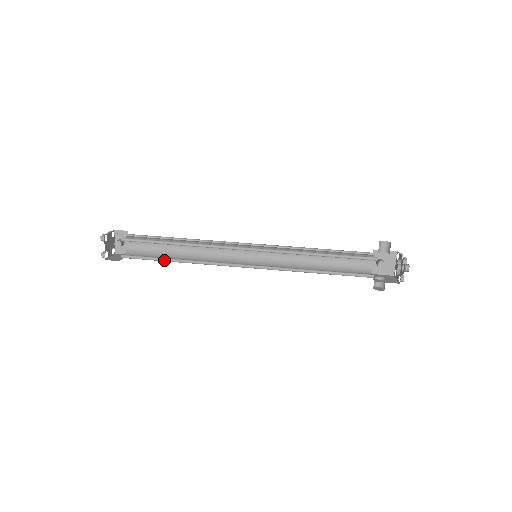
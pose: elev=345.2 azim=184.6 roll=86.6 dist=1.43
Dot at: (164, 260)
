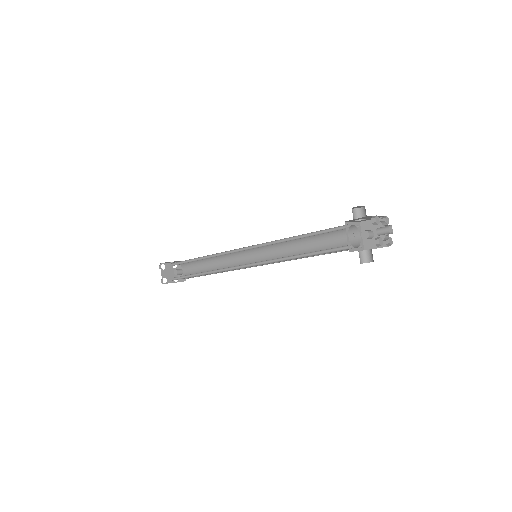
Dot at: occluded
